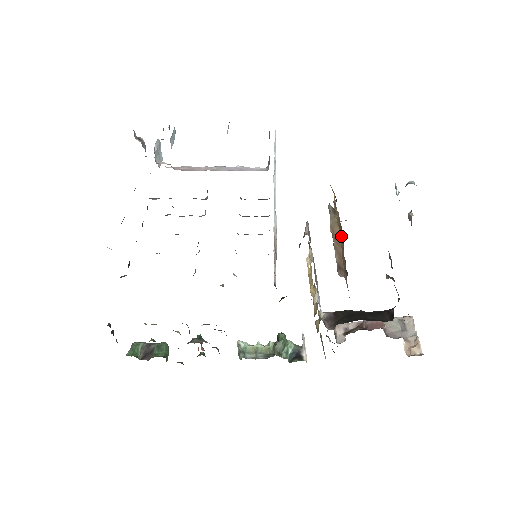
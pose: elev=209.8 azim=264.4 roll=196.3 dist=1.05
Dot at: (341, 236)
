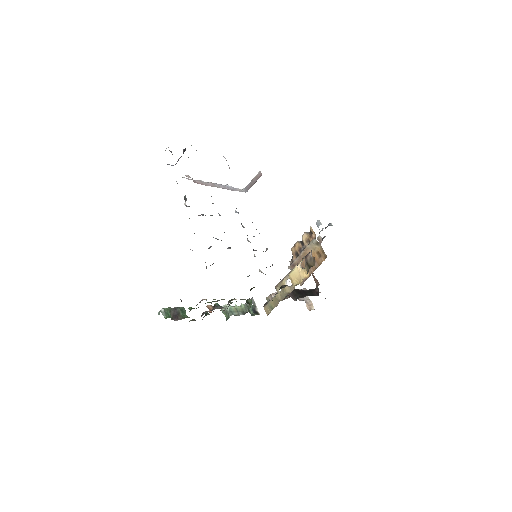
Dot at: (323, 258)
